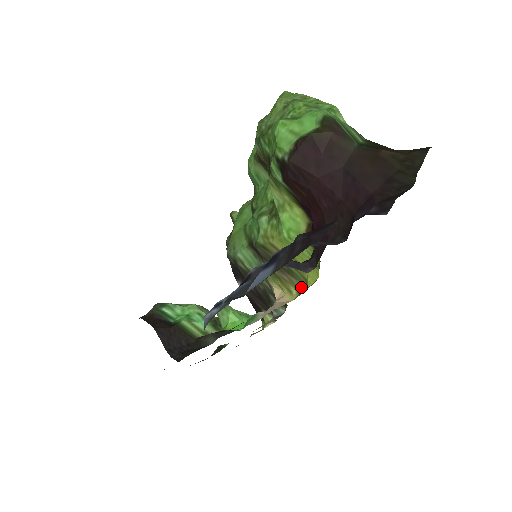
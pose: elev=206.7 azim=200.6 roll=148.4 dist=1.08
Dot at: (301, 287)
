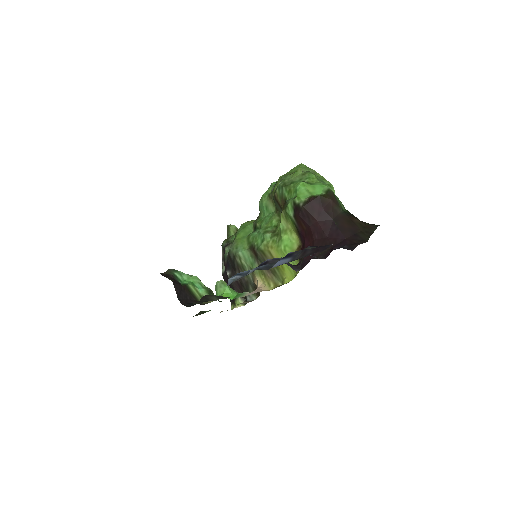
Dot at: (278, 284)
